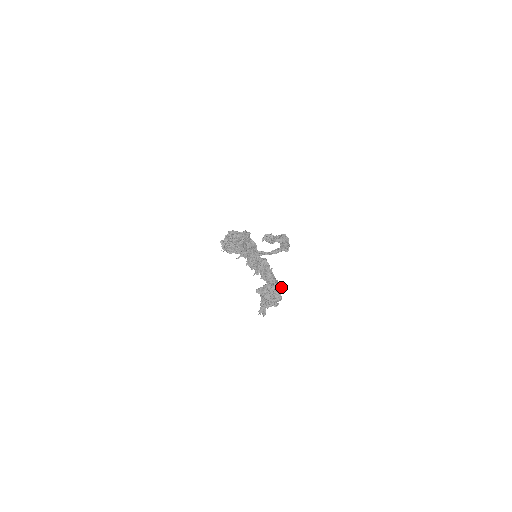
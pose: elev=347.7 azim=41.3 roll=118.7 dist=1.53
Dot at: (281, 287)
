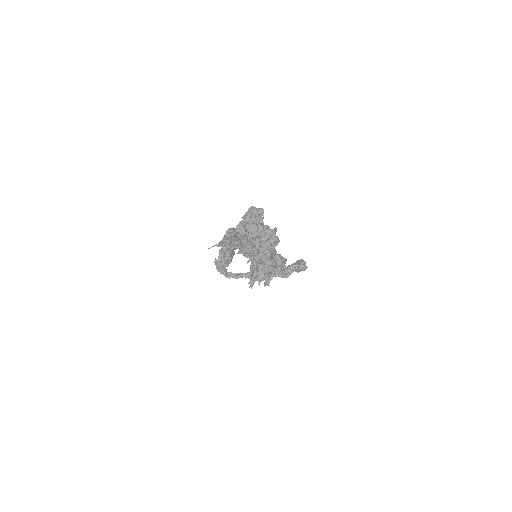
Dot at: (285, 259)
